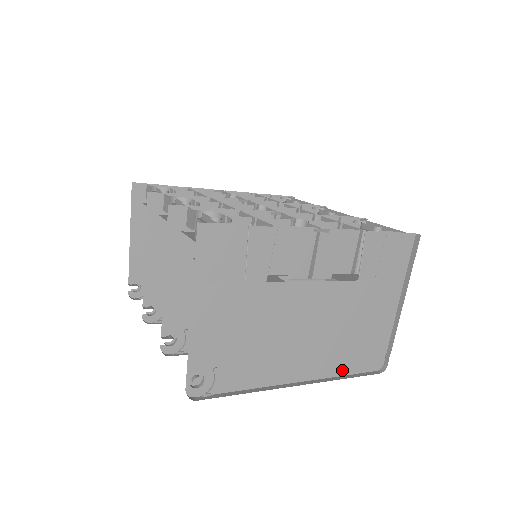
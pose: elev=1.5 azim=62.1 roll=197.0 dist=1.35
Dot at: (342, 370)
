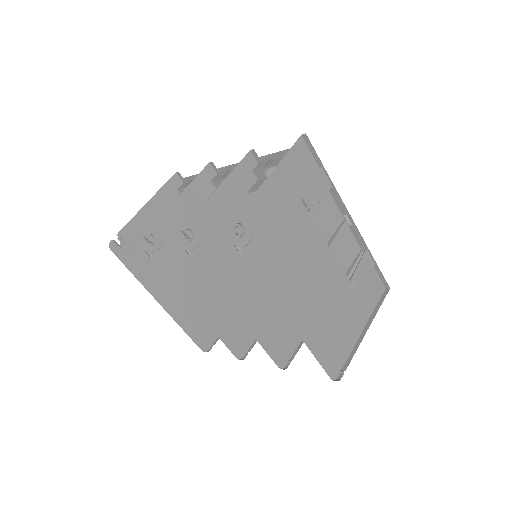
Dot at: (314, 347)
